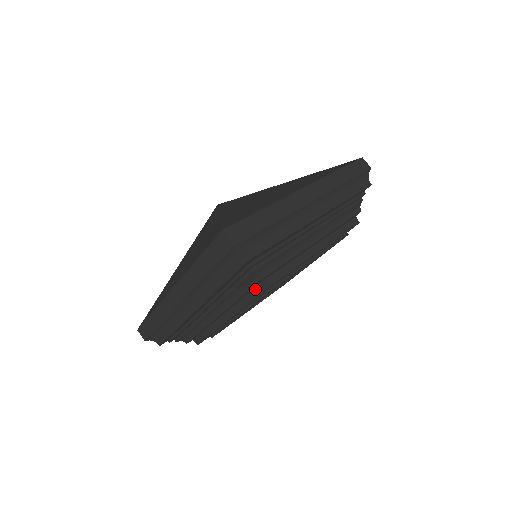
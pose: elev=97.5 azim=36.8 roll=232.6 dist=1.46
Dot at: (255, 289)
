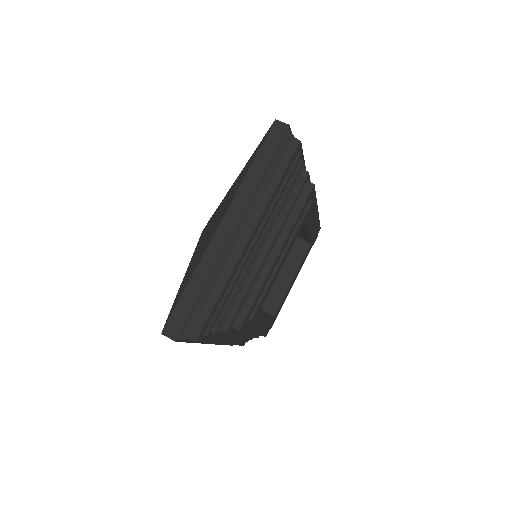
Dot at: occluded
